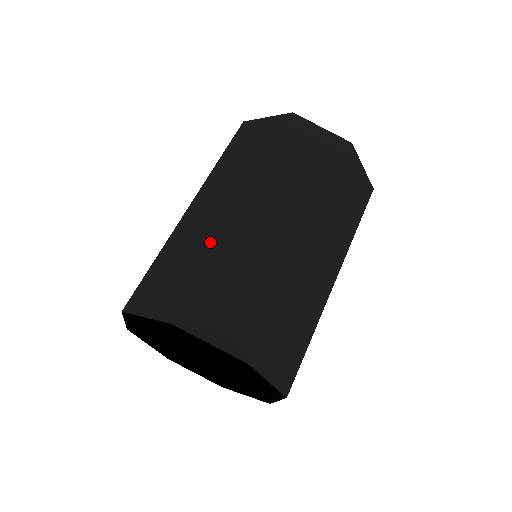
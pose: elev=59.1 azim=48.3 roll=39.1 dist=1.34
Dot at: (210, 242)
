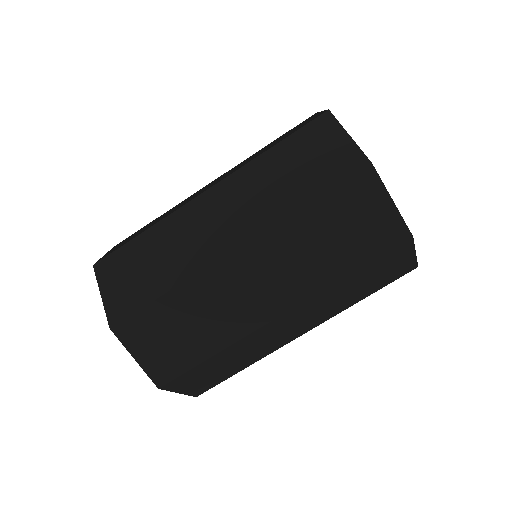
Dot at: (230, 335)
